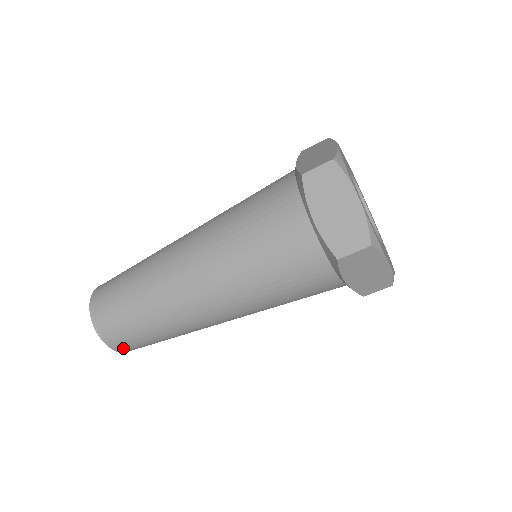
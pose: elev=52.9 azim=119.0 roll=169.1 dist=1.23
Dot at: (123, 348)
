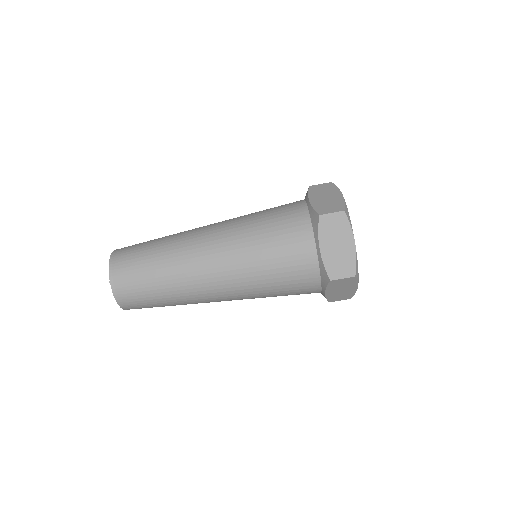
Dot at: (118, 283)
